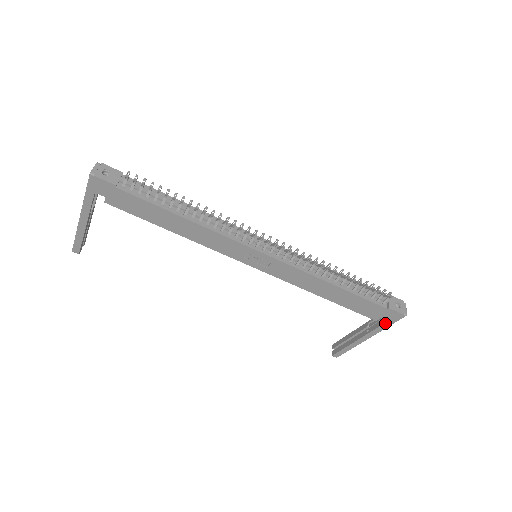
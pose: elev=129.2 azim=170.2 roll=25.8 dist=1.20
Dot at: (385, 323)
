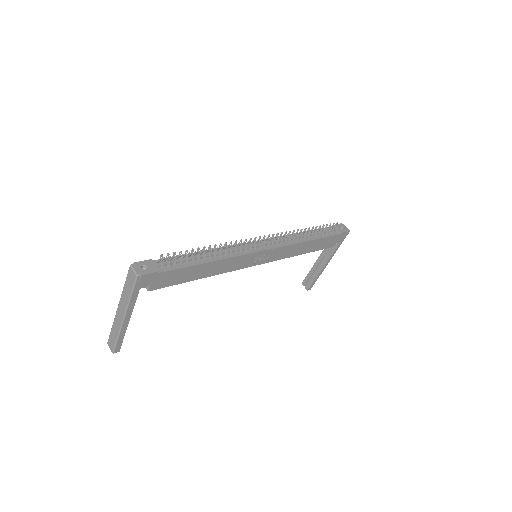
Dot at: (339, 244)
